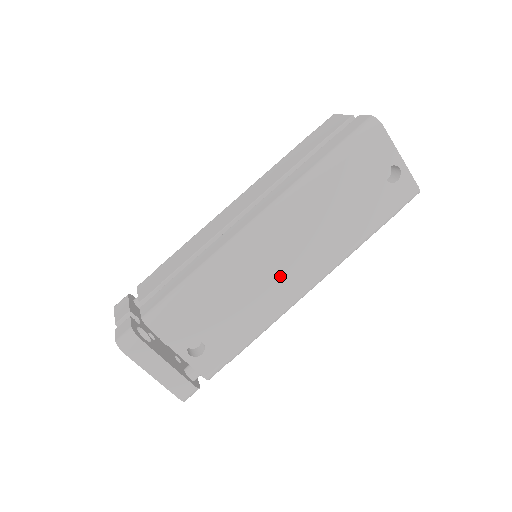
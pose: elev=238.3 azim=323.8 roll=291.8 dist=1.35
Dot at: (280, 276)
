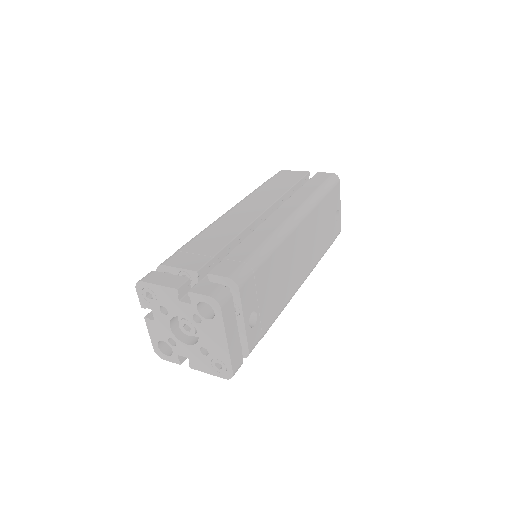
Dot at: (296, 267)
